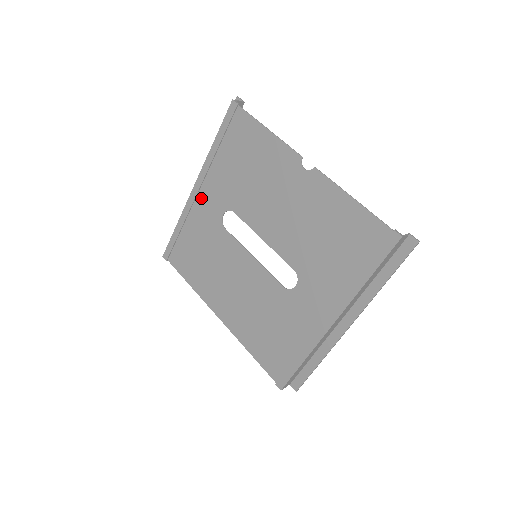
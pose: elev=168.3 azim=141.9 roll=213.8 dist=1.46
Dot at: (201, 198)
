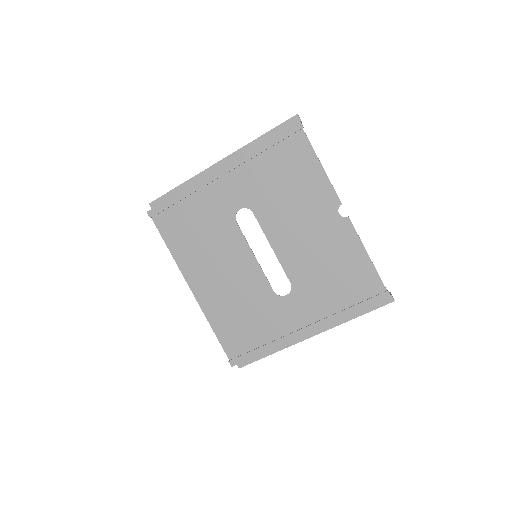
Dot at: (222, 183)
